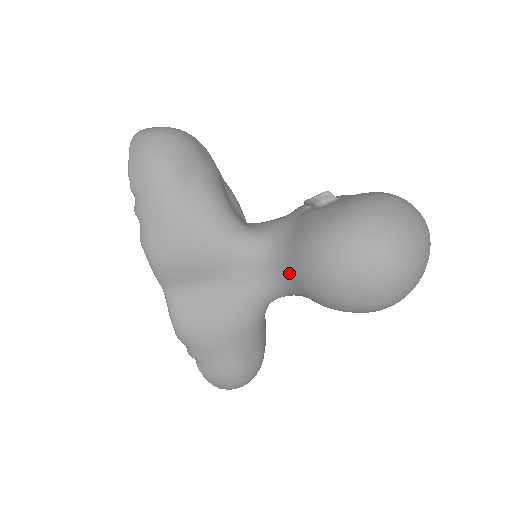
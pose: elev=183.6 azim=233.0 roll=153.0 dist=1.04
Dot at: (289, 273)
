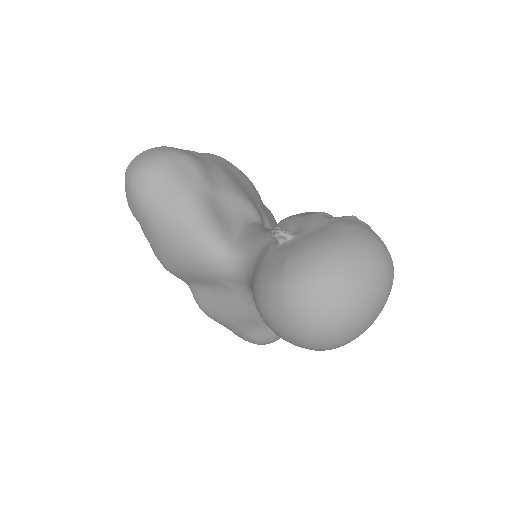
Dot at: occluded
